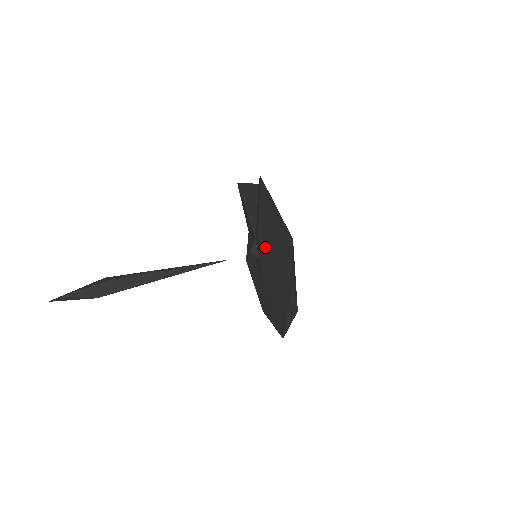
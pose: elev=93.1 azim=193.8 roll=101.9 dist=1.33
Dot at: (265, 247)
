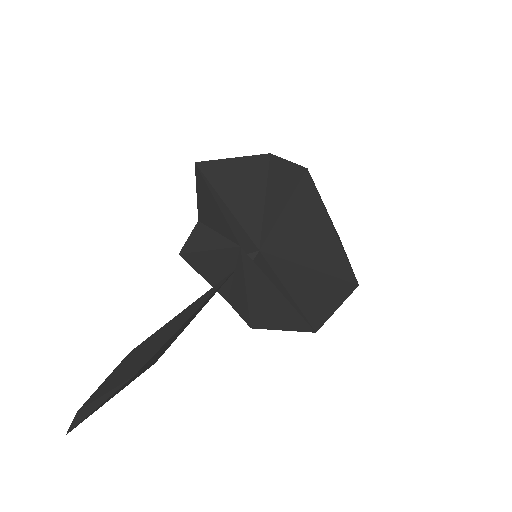
Dot at: (256, 222)
